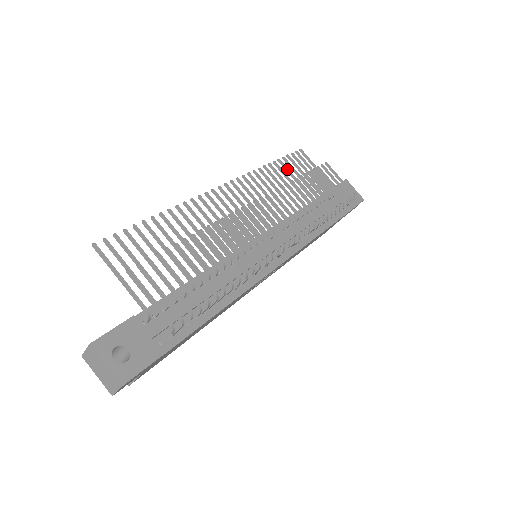
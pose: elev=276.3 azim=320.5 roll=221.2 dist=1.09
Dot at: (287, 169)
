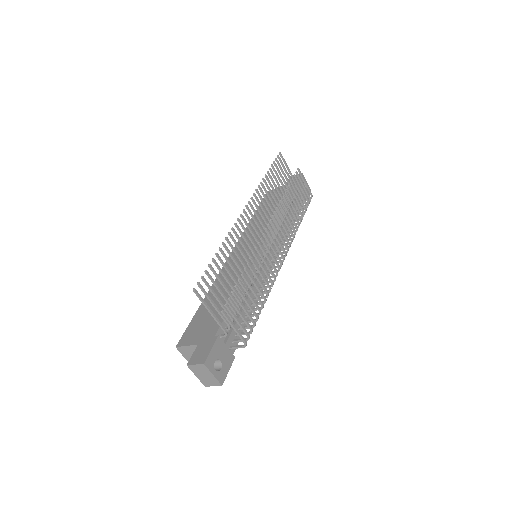
Dot at: (275, 177)
